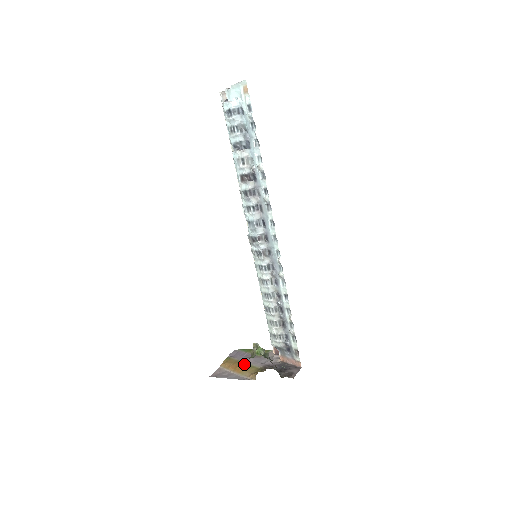
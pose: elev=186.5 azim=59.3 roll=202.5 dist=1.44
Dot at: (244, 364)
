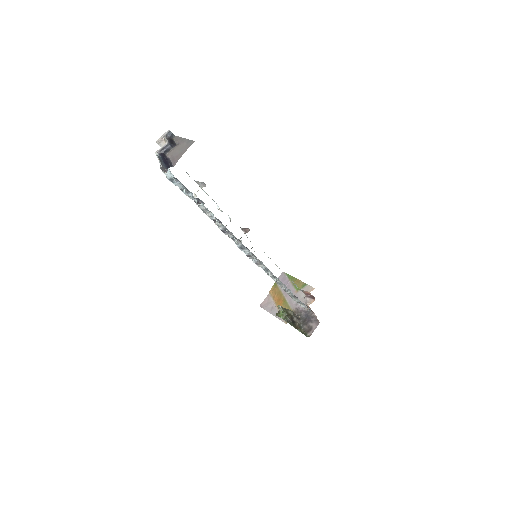
Dot at: (283, 299)
